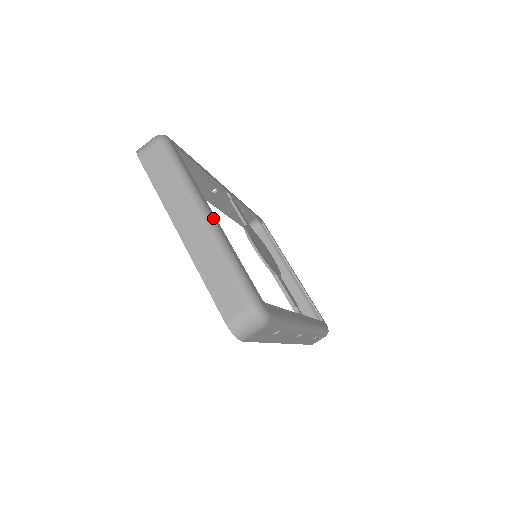
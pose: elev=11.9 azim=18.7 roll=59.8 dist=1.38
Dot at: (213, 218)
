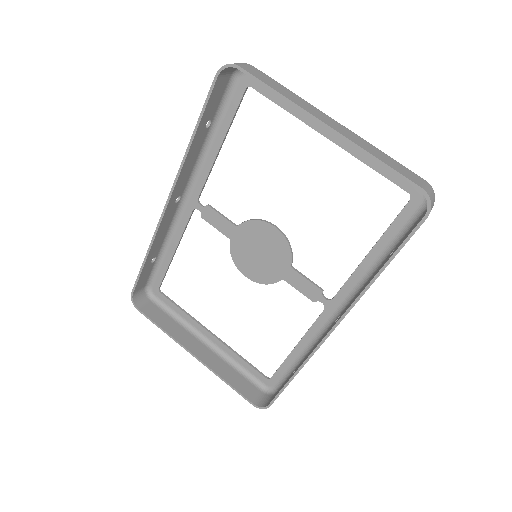
Dot at: occluded
